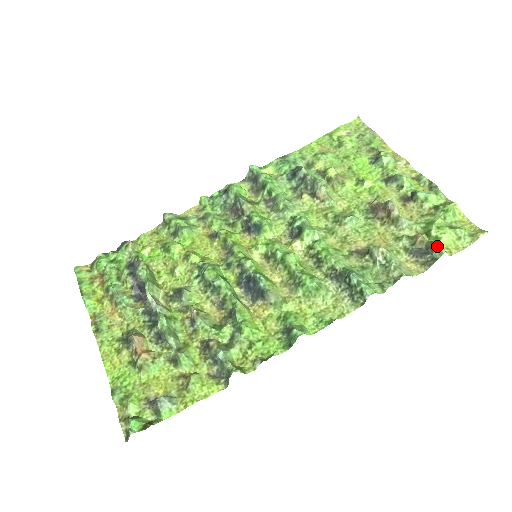
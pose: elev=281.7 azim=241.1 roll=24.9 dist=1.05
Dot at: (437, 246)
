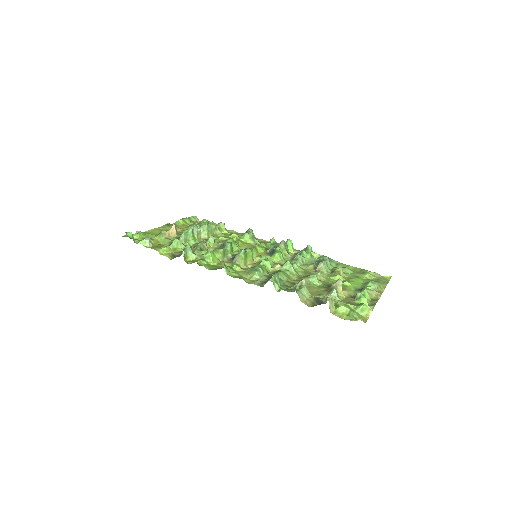
Dot at: (328, 296)
